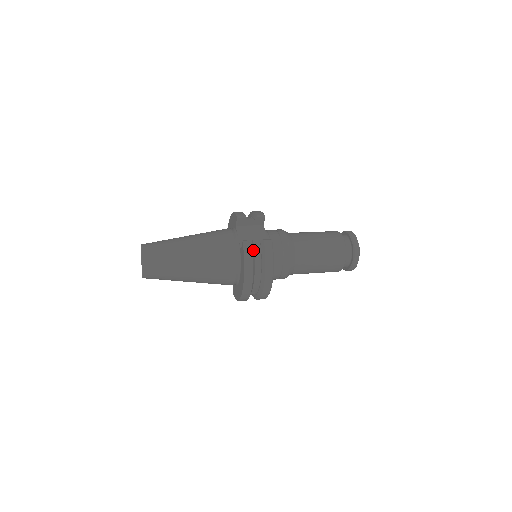
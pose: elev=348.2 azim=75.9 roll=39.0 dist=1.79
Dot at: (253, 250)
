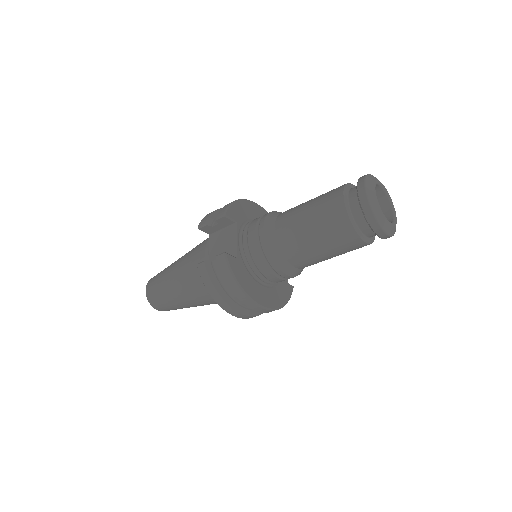
Dot at: (210, 273)
